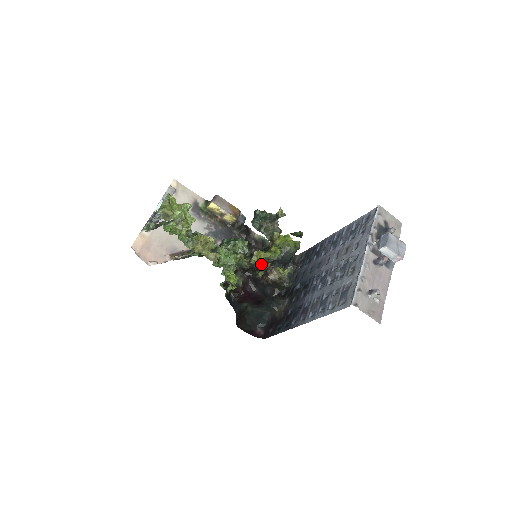
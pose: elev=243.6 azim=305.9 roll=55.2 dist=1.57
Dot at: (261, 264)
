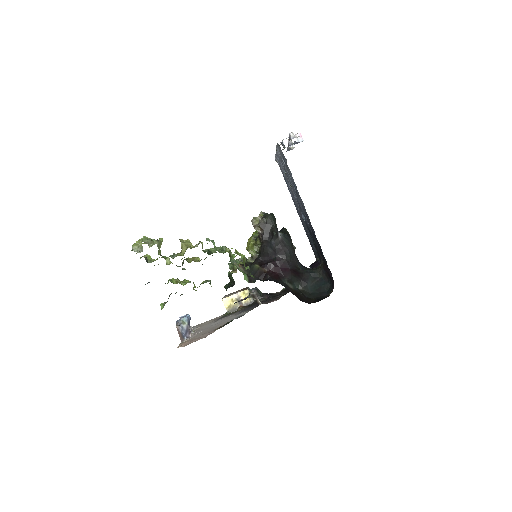
Dot at: (255, 245)
